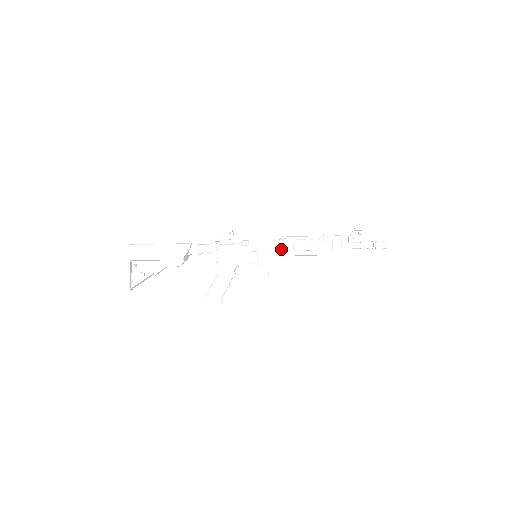
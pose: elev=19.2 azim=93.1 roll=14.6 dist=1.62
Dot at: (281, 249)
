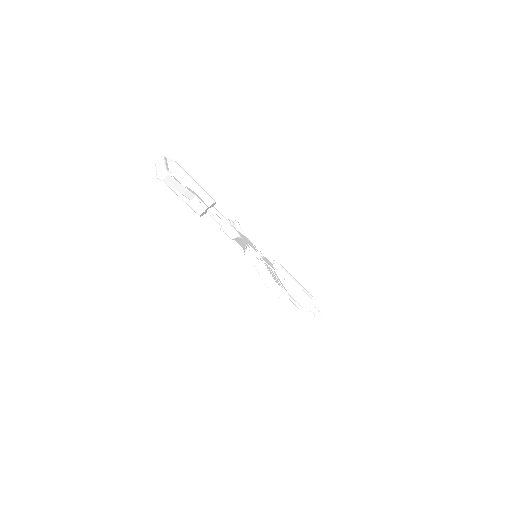
Dot at: (276, 263)
